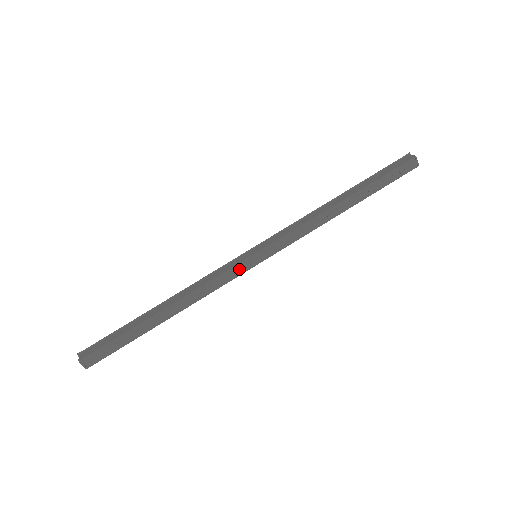
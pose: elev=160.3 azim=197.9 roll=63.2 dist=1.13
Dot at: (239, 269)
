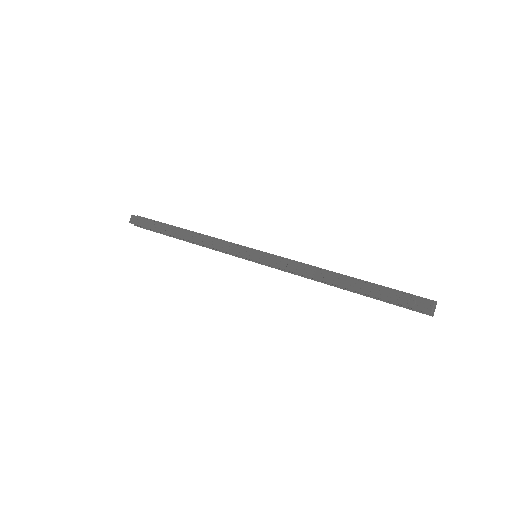
Dot at: (238, 250)
